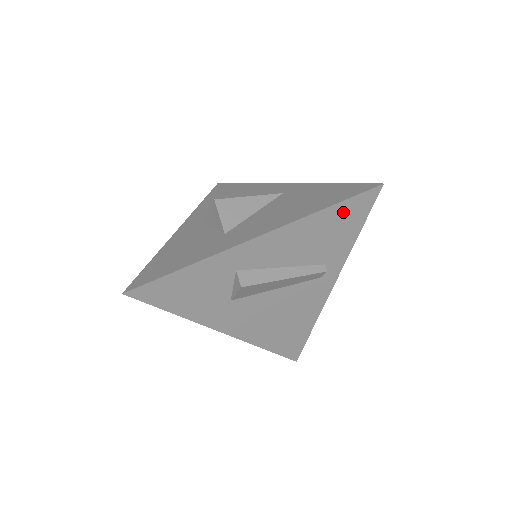
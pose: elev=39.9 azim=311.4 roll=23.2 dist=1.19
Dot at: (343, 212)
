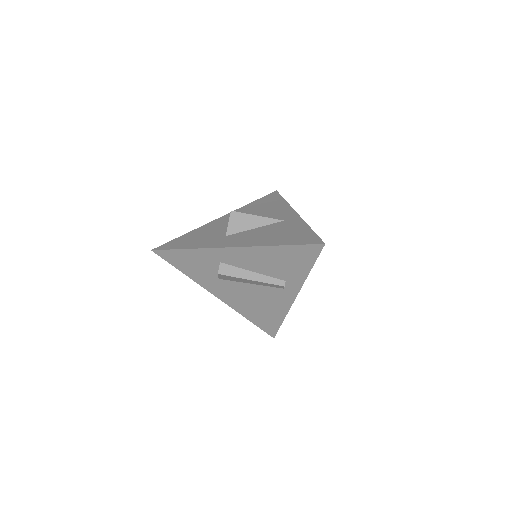
Dot at: (295, 252)
